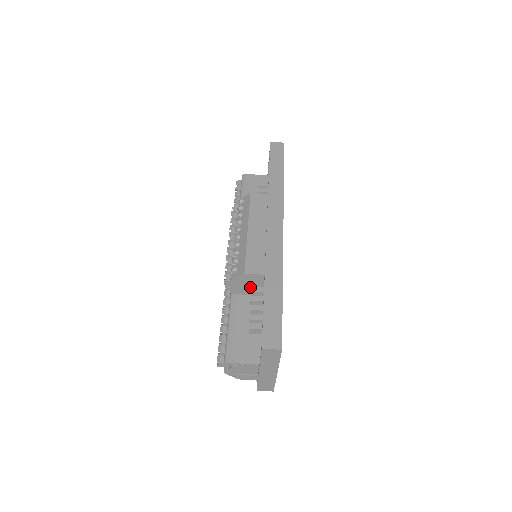
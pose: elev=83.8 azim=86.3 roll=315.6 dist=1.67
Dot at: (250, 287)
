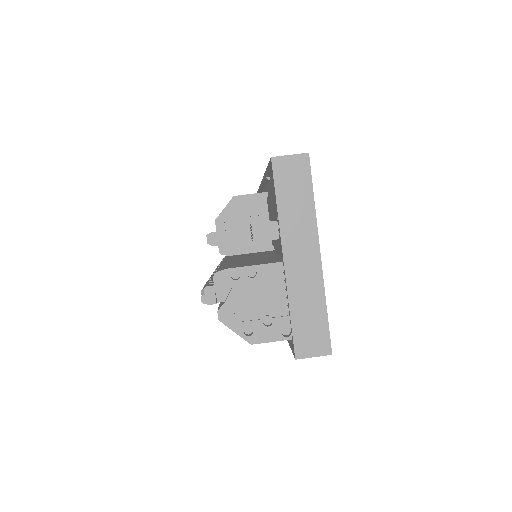
Dot at: (248, 233)
